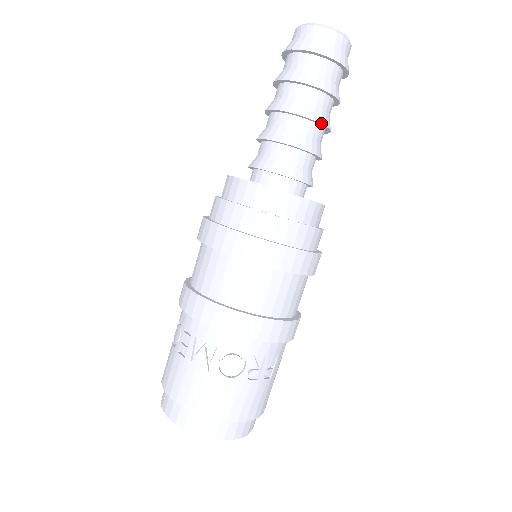
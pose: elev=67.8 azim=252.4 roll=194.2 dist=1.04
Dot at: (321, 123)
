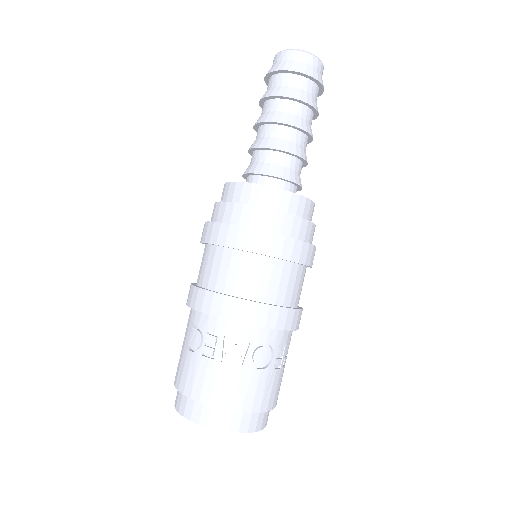
Dot at: (311, 134)
